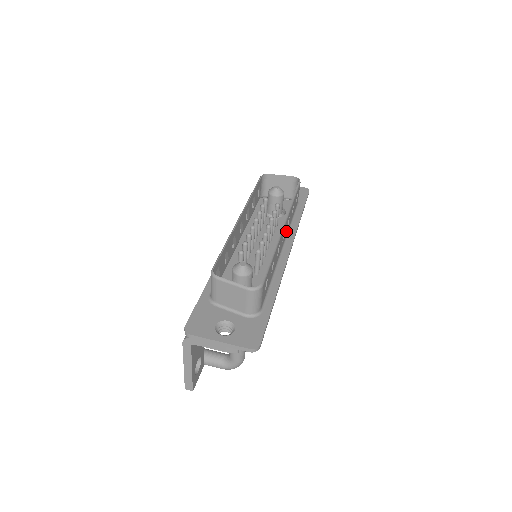
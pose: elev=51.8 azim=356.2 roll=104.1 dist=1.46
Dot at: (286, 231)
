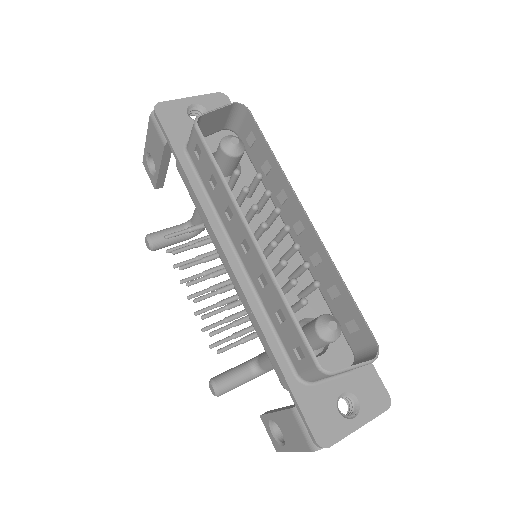
Dot at: (285, 209)
